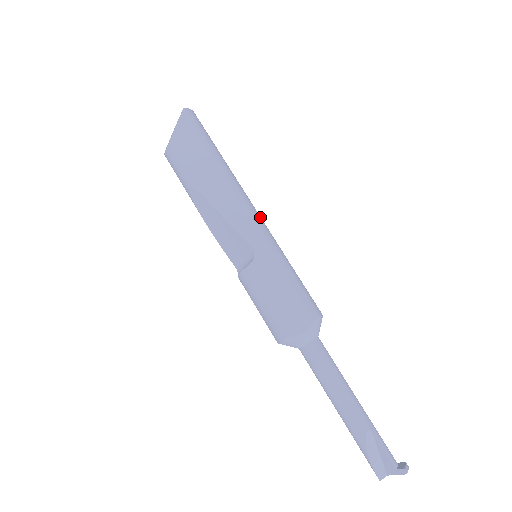
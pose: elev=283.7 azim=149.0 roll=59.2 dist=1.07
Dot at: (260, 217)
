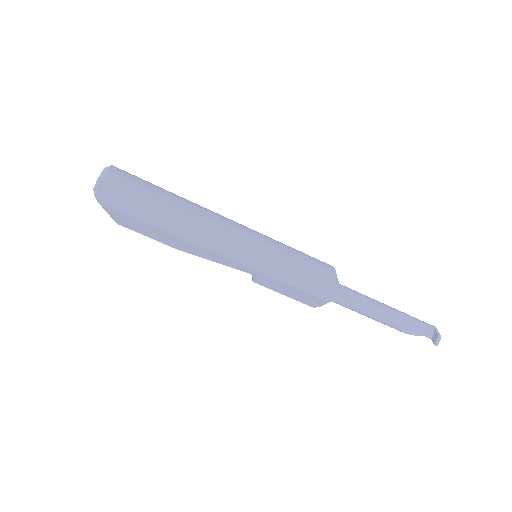
Dot at: (236, 242)
